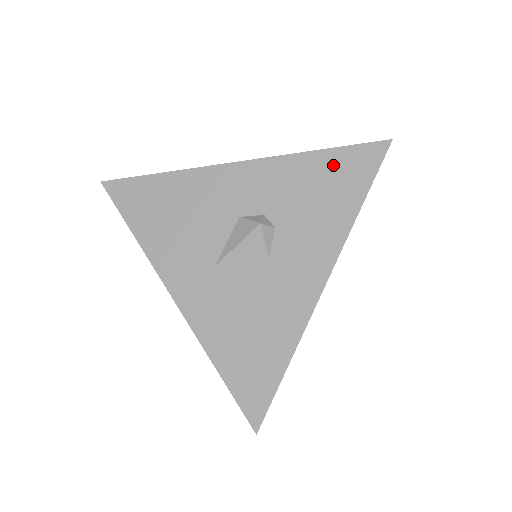
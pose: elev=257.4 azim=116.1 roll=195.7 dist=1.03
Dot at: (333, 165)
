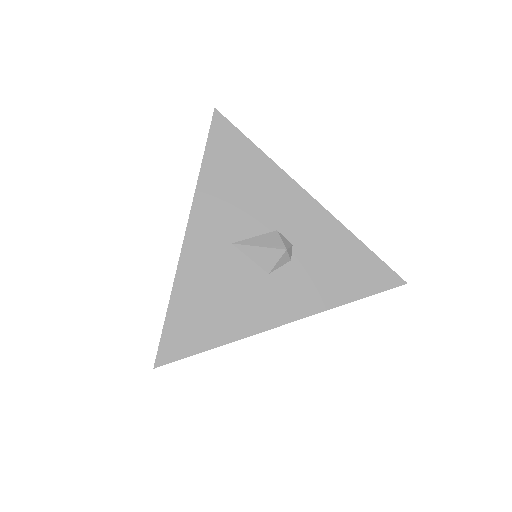
Dot at: (361, 261)
